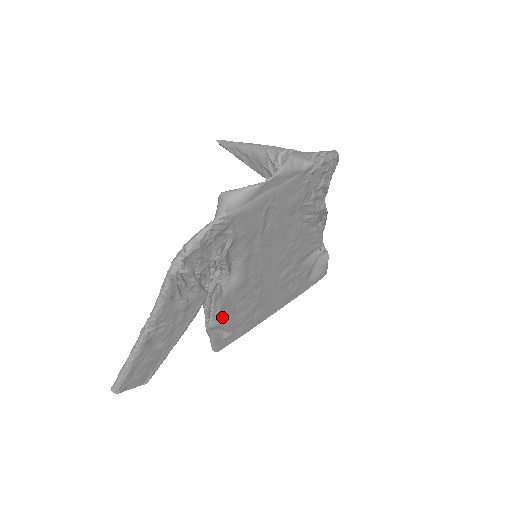
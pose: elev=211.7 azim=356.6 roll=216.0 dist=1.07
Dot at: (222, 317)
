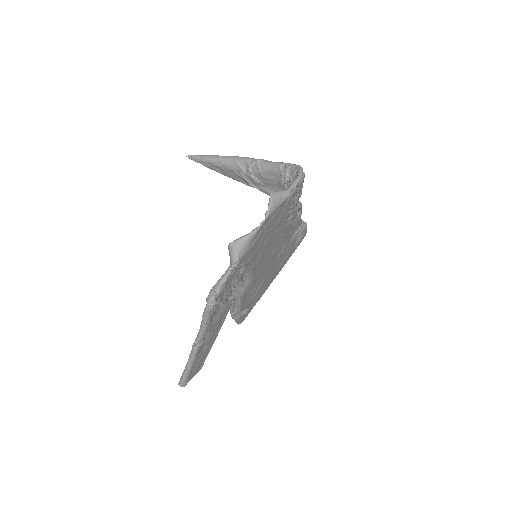
Dot at: (242, 306)
